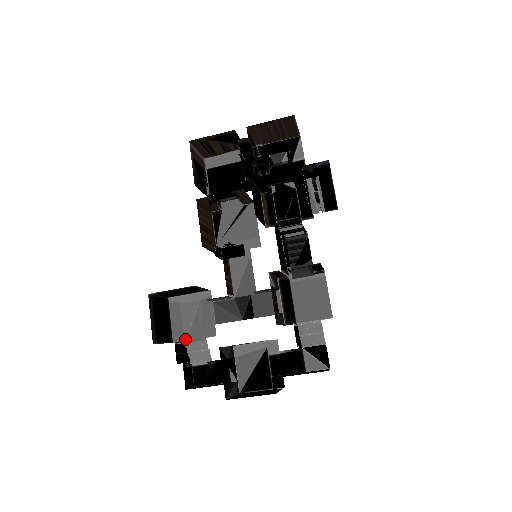
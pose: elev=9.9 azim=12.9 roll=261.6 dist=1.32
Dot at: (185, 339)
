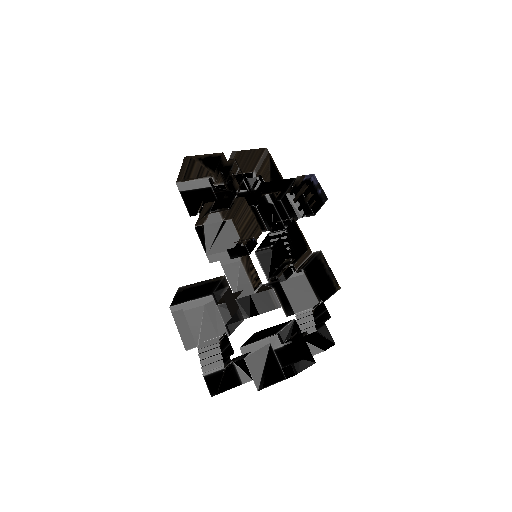
Dot at: (198, 345)
